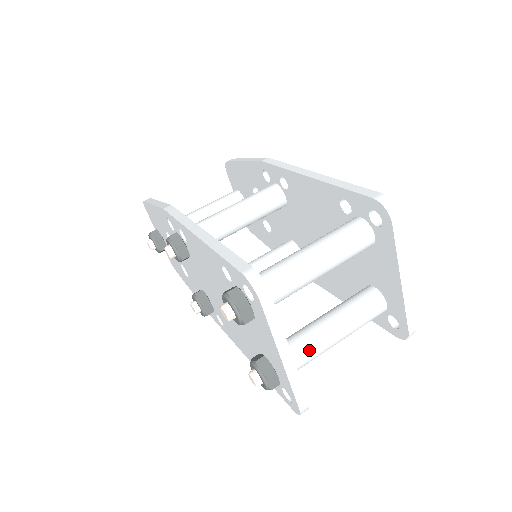
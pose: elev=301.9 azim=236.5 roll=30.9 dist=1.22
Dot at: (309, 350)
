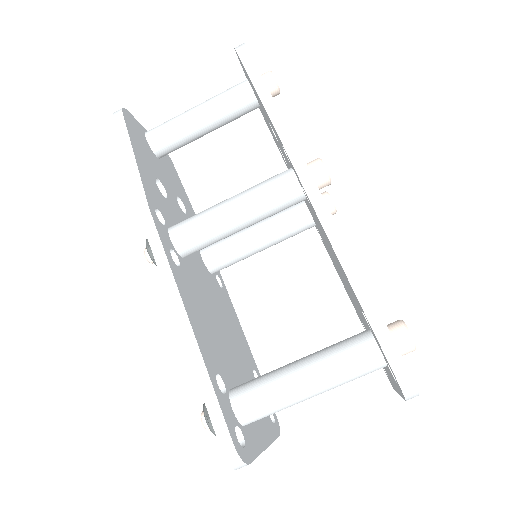
Dot at: occluded
